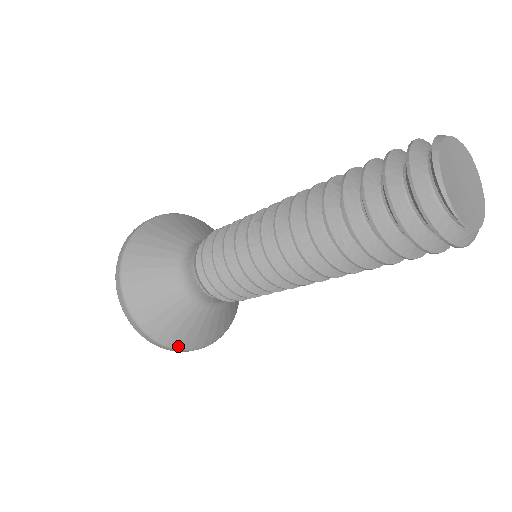
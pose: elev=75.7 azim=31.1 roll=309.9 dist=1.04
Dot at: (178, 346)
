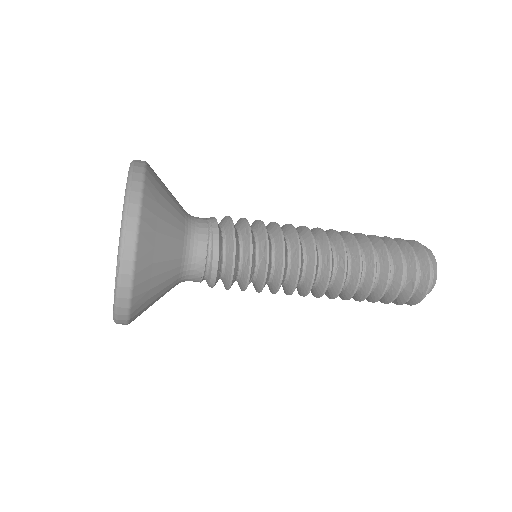
Dot at: (139, 263)
